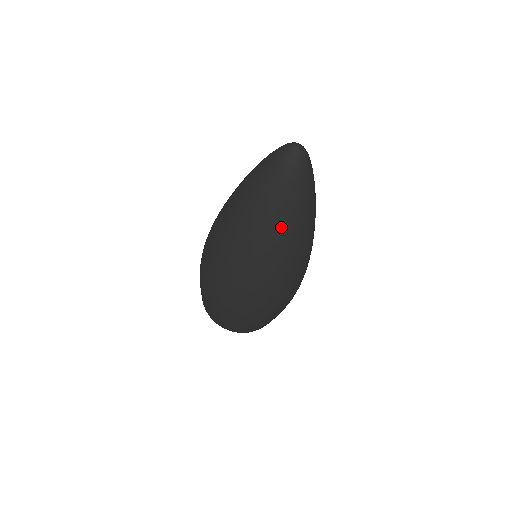
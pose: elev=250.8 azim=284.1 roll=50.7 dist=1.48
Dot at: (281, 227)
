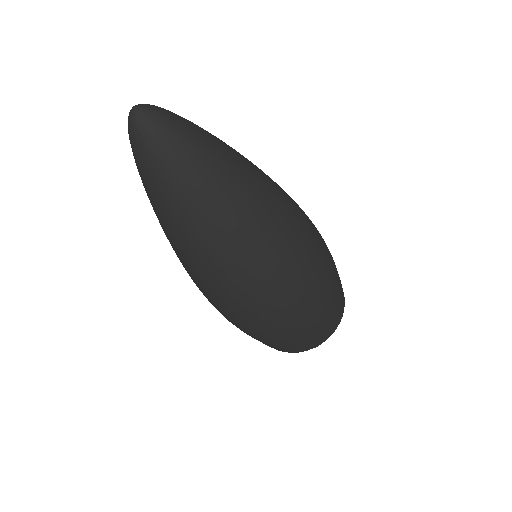
Dot at: (192, 210)
